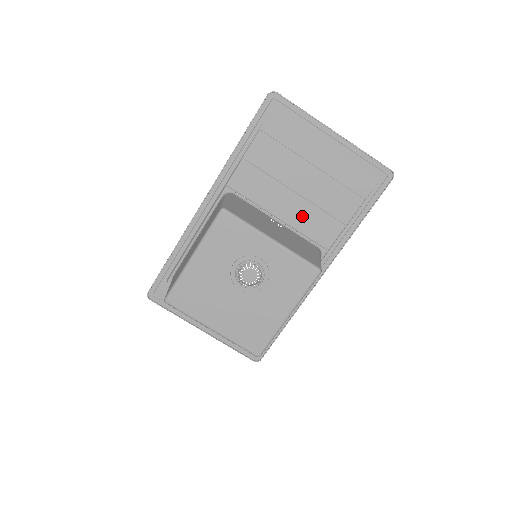
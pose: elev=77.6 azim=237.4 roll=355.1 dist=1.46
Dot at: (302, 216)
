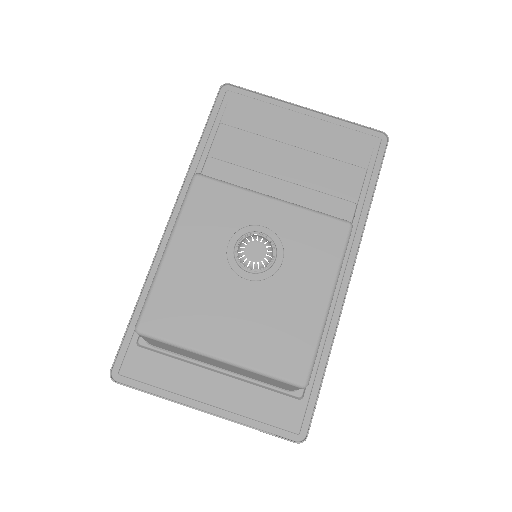
Dot at: occluded
